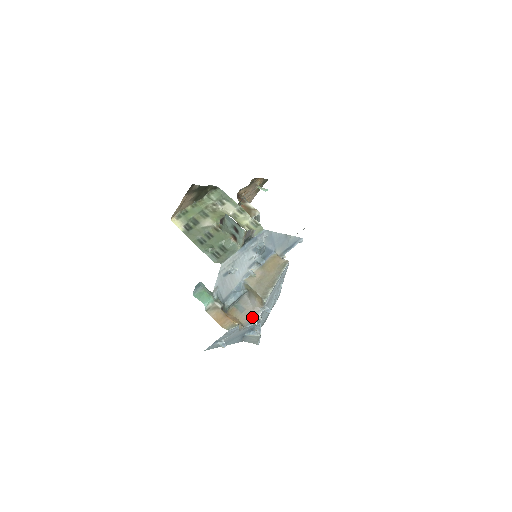
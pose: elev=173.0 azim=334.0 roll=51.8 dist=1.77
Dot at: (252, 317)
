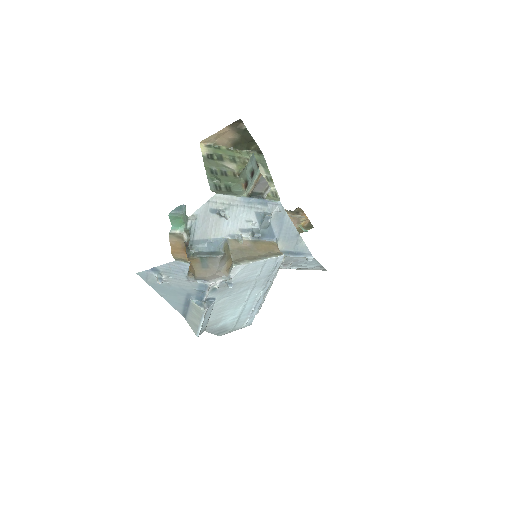
Dot at: (210, 277)
